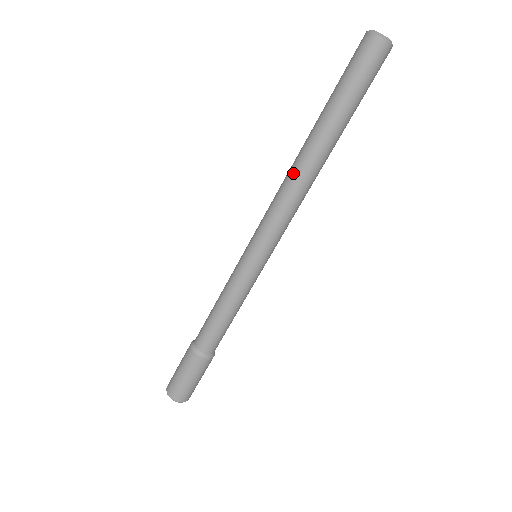
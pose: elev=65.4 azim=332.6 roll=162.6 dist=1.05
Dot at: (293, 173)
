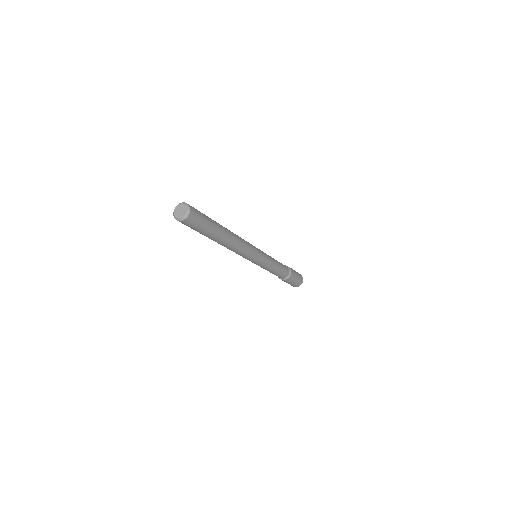
Dot at: occluded
